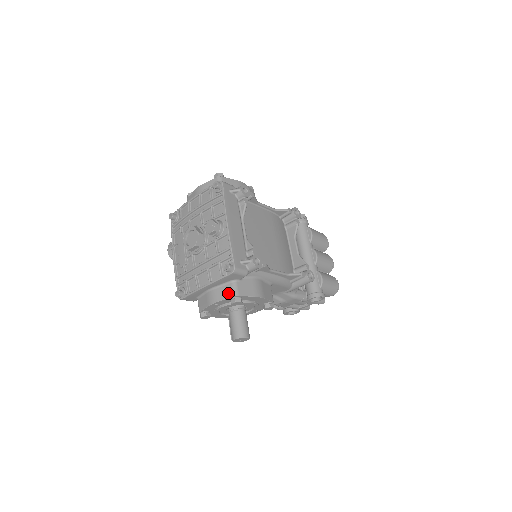
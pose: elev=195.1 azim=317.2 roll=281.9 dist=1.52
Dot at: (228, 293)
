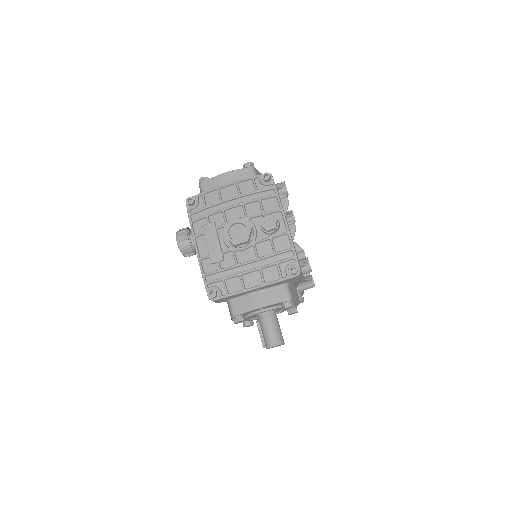
Dot at: (281, 296)
